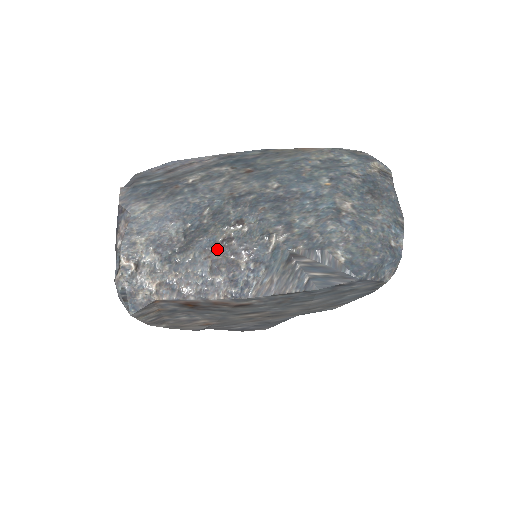
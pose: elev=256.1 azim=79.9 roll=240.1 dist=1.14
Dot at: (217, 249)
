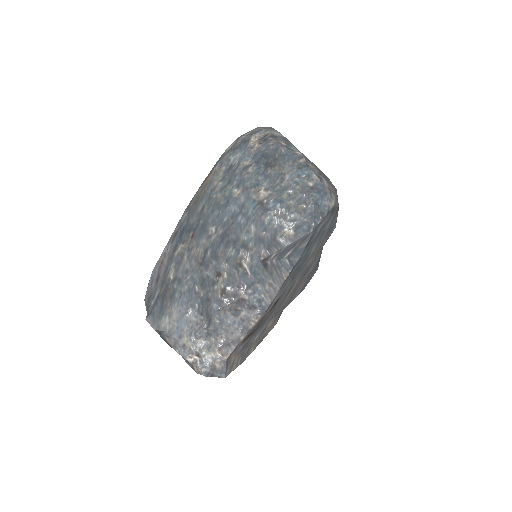
Dot at: (223, 304)
